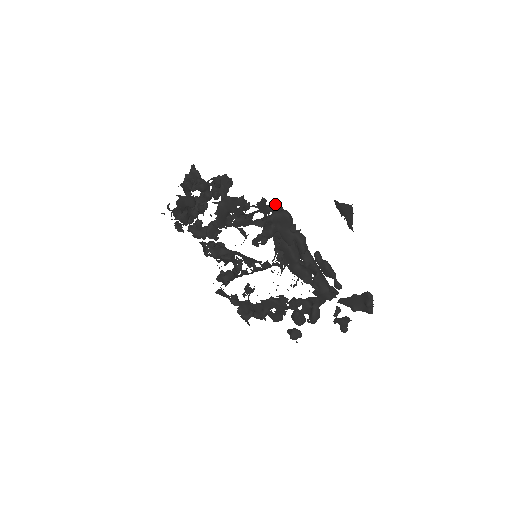
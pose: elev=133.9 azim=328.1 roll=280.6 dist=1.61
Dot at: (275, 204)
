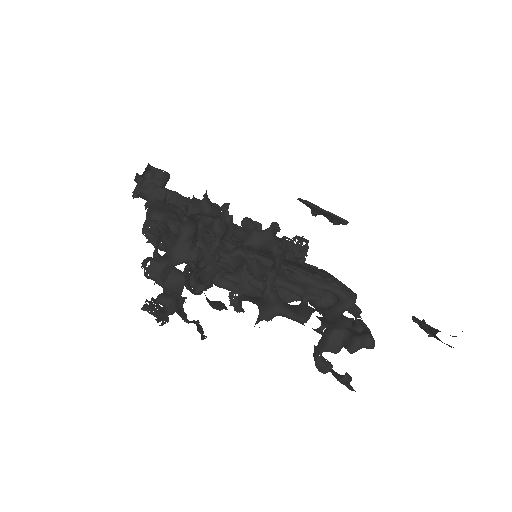
Dot at: occluded
